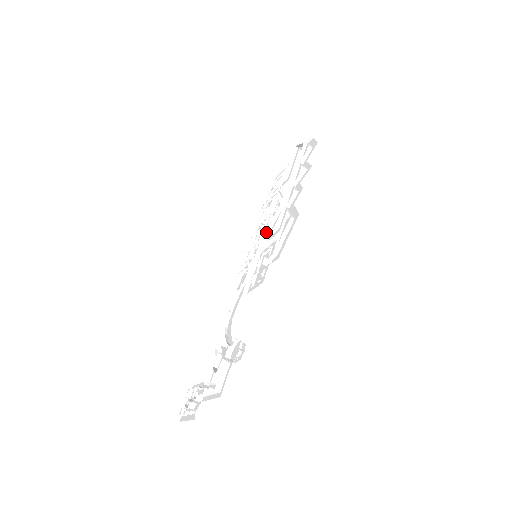
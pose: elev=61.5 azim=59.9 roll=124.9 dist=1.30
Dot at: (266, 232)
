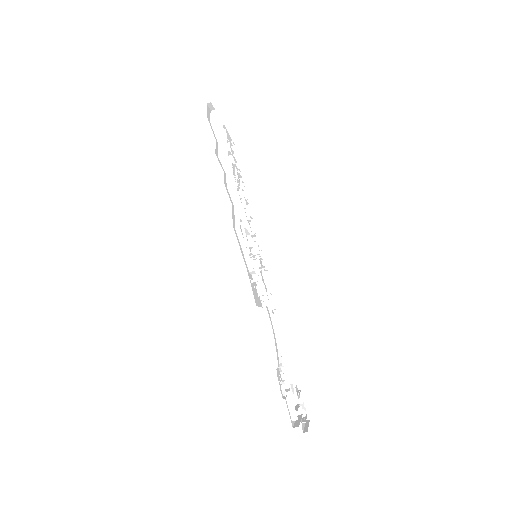
Dot at: (247, 228)
